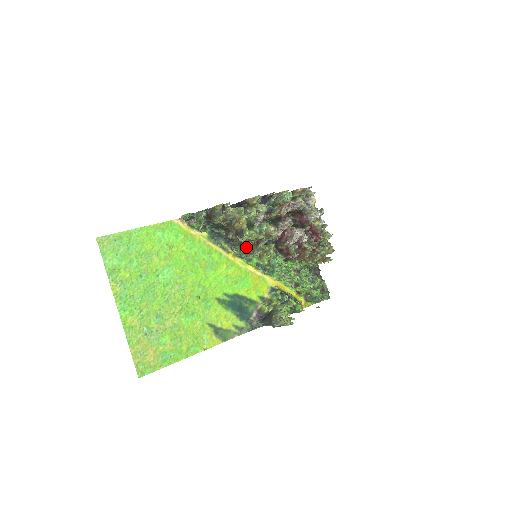
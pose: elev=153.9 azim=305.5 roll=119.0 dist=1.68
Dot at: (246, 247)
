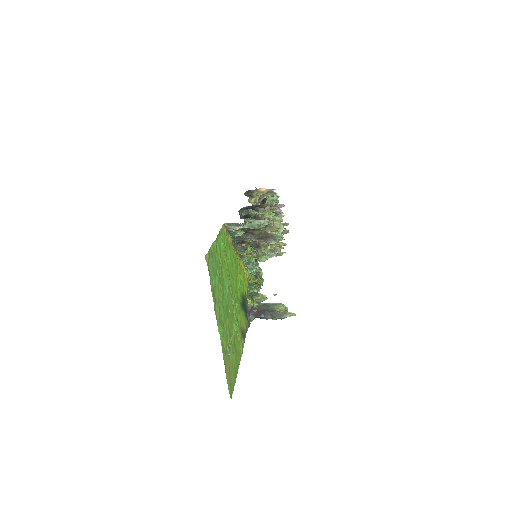
Dot at: occluded
